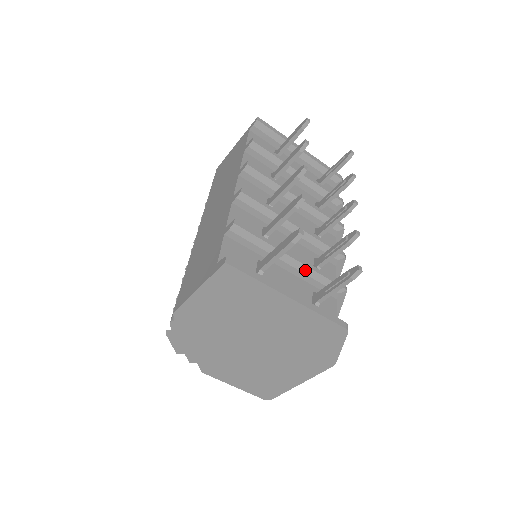
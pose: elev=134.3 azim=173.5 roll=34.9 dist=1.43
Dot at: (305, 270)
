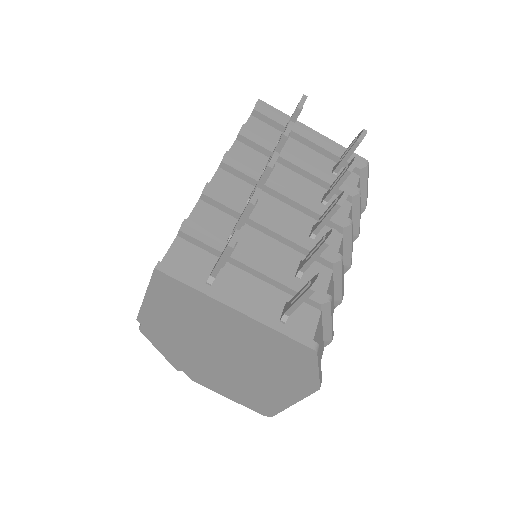
Dot at: (274, 276)
